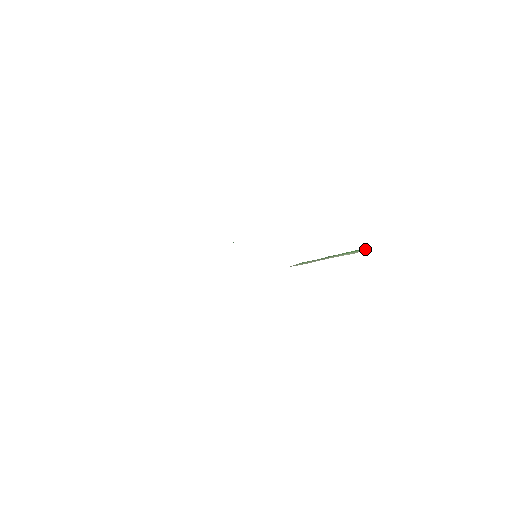
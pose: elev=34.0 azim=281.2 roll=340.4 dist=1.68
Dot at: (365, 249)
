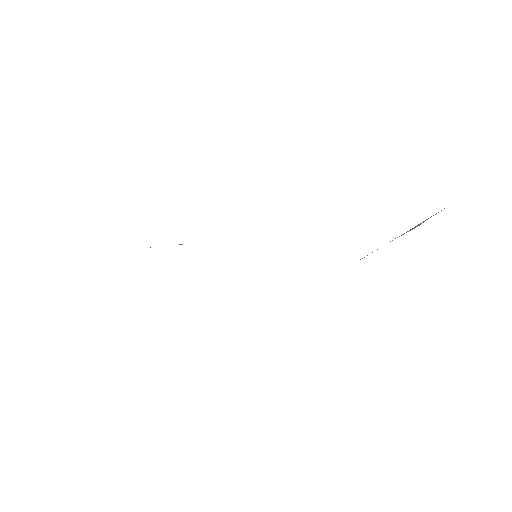
Dot at: occluded
